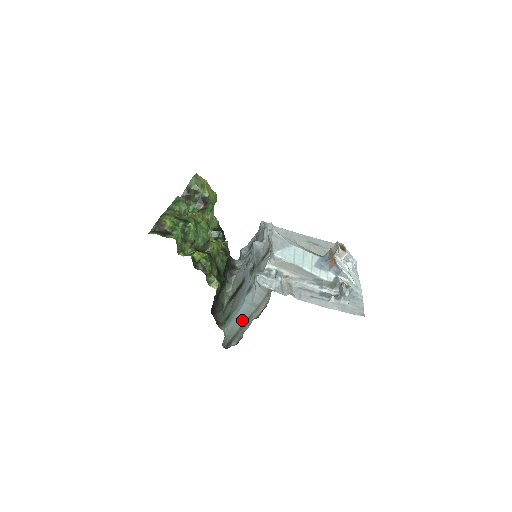
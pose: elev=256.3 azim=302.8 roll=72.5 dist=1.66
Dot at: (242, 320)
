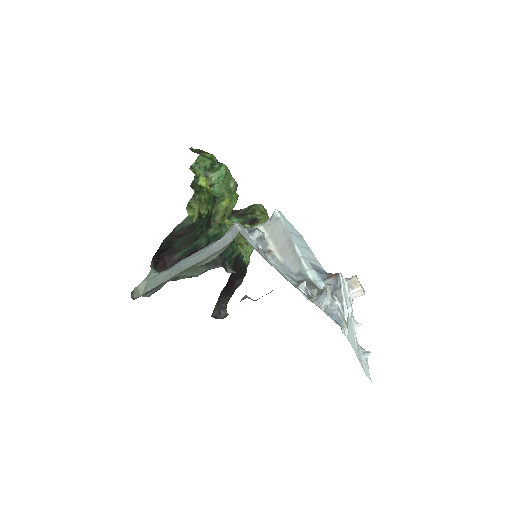
Dot at: (180, 269)
